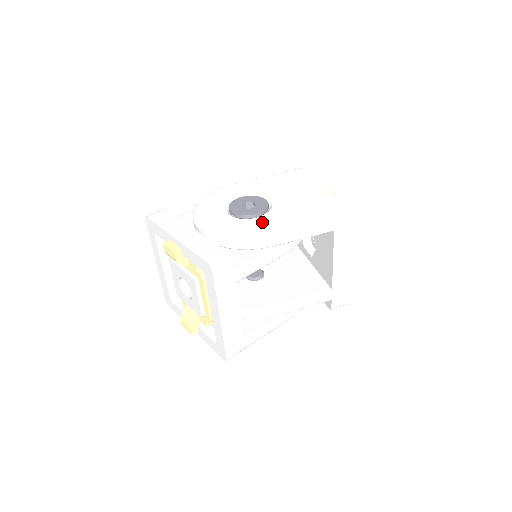
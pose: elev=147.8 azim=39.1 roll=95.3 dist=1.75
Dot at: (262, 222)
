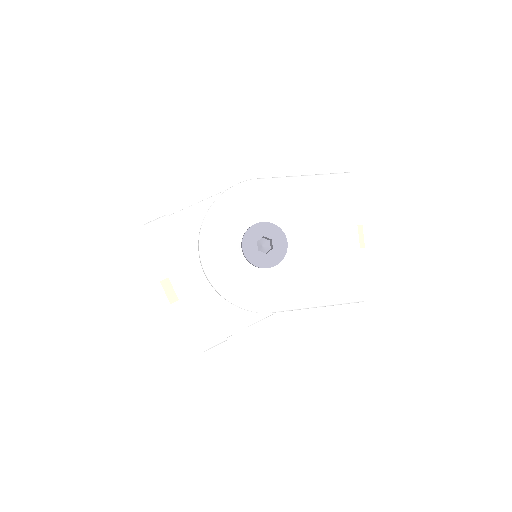
Dot at: (271, 284)
